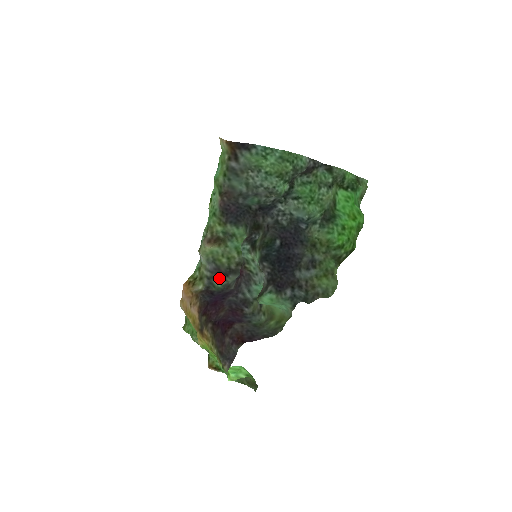
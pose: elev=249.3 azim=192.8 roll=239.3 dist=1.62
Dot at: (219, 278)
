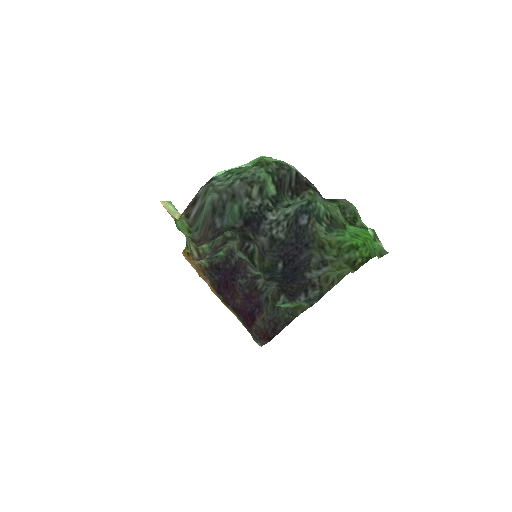
Dot at: (218, 250)
